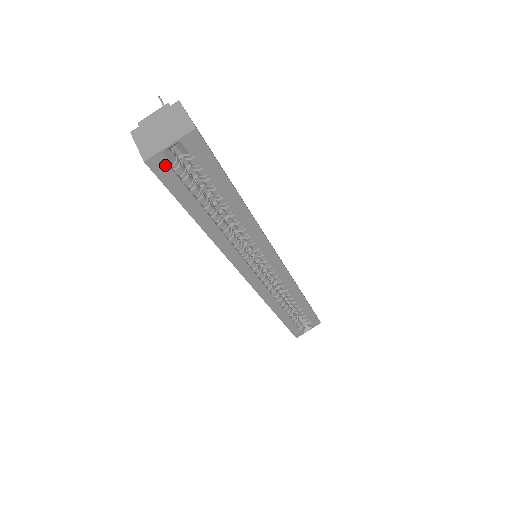
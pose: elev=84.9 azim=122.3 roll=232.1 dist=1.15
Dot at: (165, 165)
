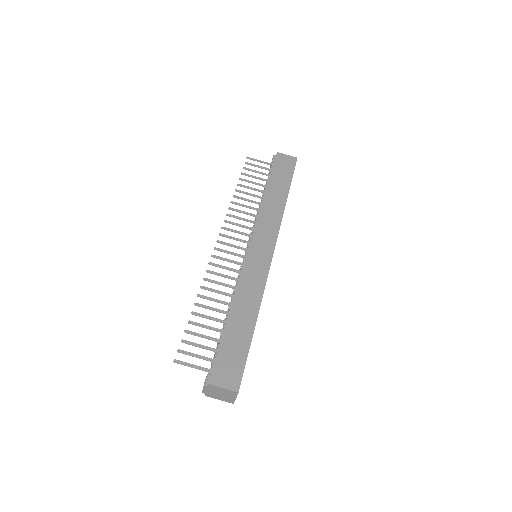
Dot at: occluded
